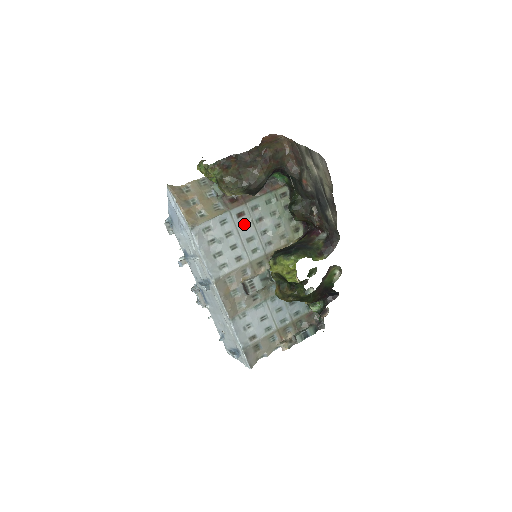
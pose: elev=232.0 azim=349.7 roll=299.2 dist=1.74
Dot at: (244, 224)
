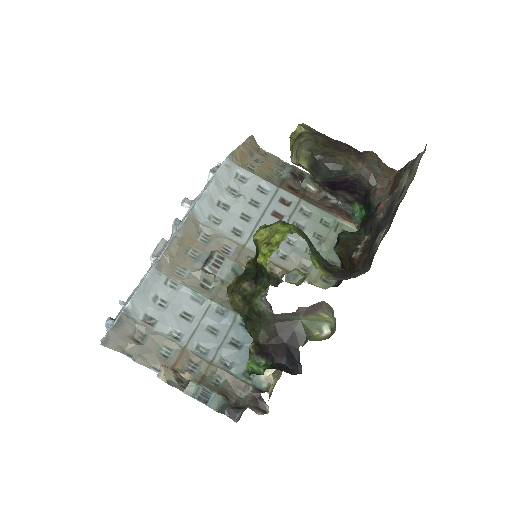
Dot at: (279, 212)
